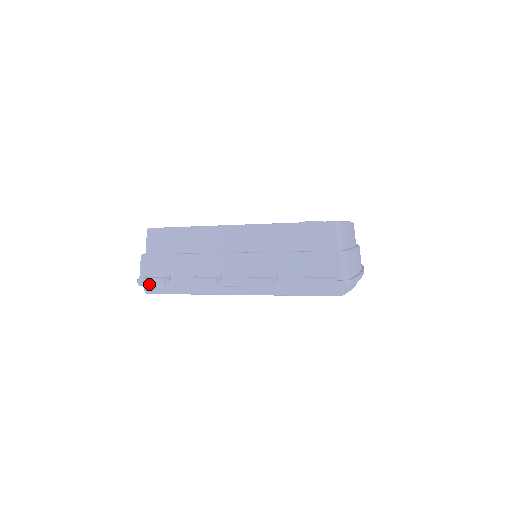
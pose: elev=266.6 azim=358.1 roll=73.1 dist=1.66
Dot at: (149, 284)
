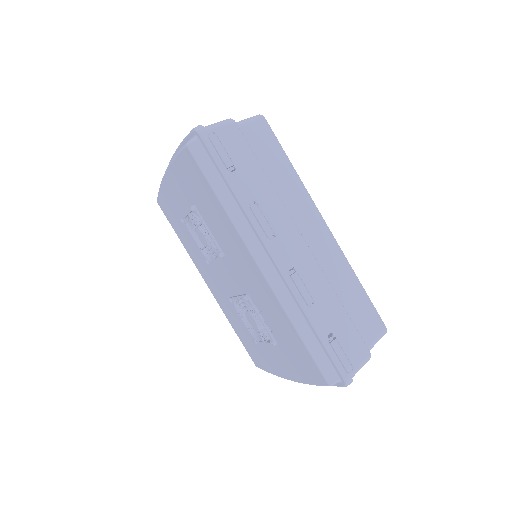
Dot at: (215, 146)
